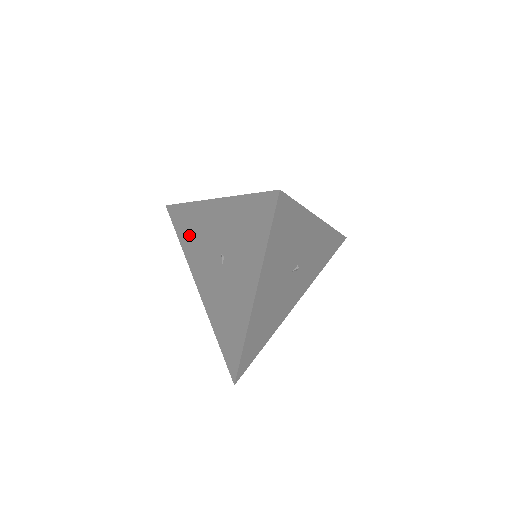
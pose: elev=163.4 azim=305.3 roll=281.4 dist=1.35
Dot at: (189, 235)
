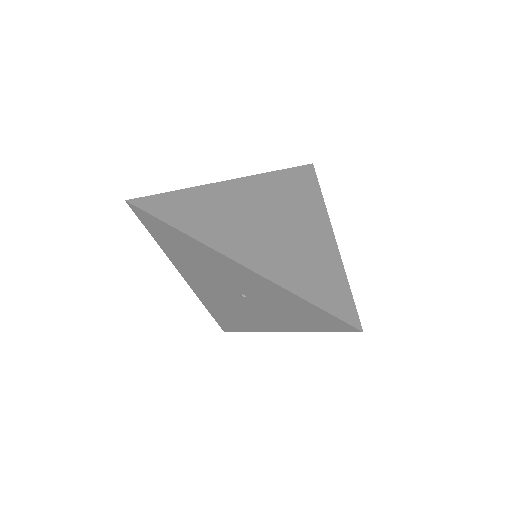
Dot at: (180, 250)
